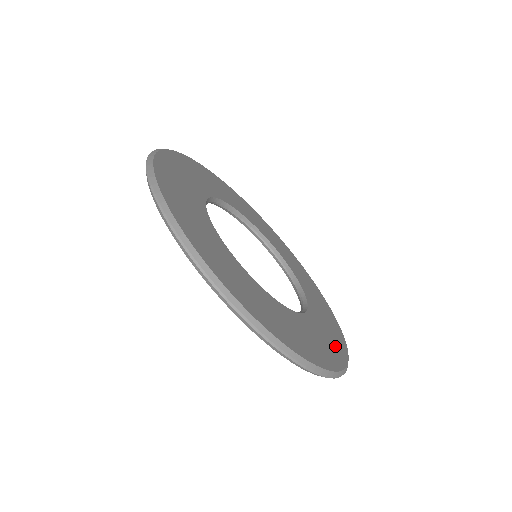
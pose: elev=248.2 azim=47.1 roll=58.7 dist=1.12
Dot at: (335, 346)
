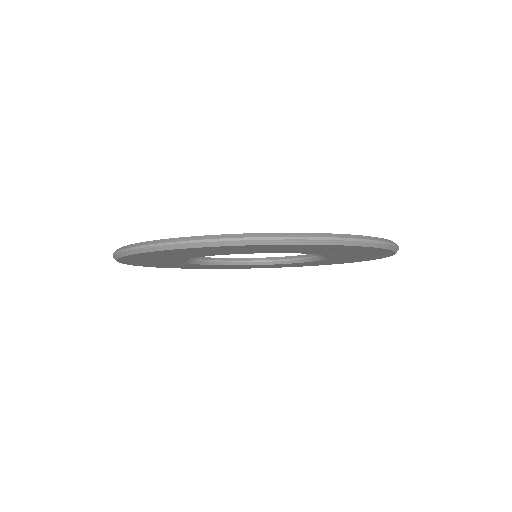
Dot at: occluded
